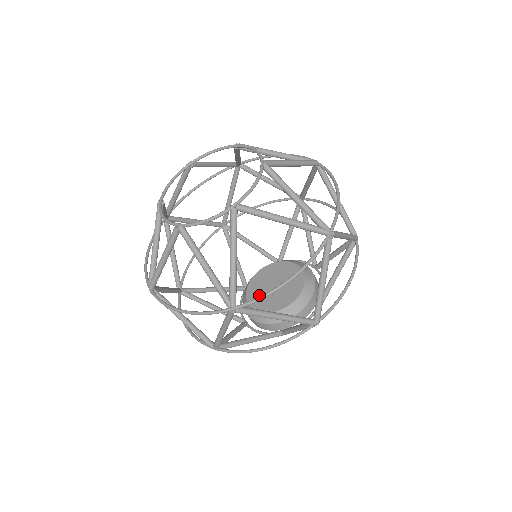
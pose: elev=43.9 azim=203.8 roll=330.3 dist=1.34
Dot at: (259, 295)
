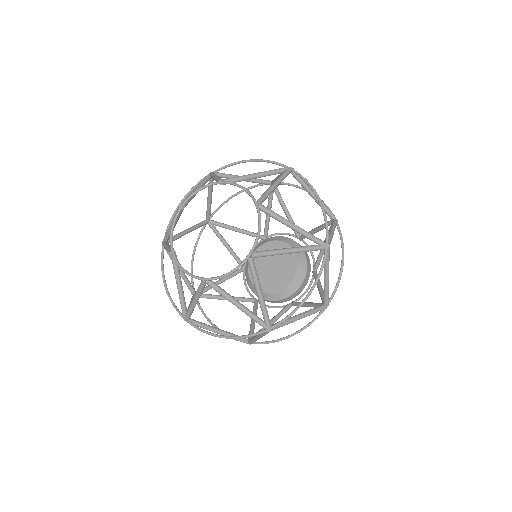
Dot at: (262, 278)
